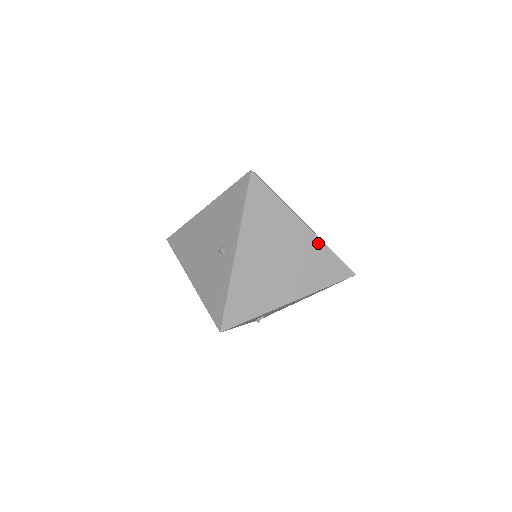
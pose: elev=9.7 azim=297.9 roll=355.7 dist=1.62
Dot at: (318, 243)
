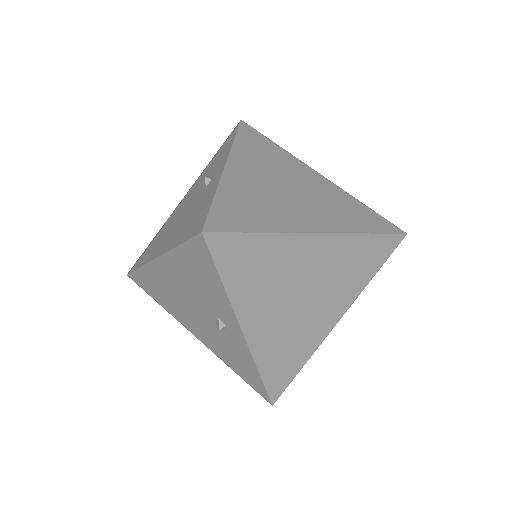
Dot at: (344, 240)
